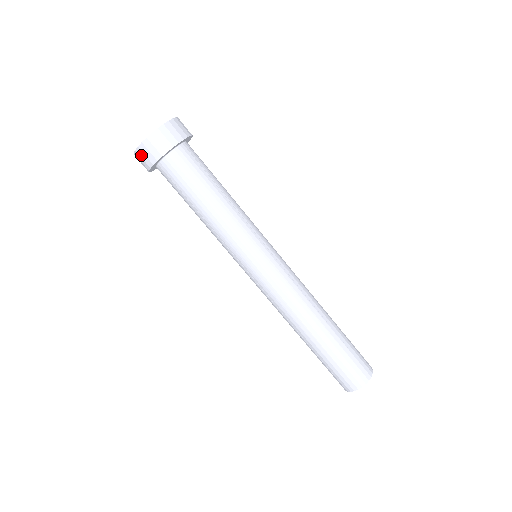
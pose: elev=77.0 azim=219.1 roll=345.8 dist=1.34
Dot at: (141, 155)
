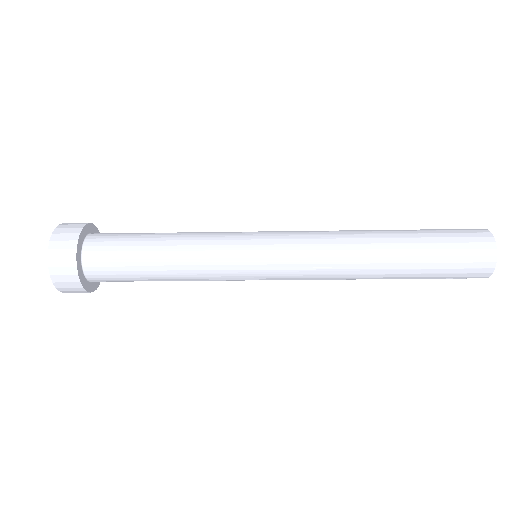
Dot at: (67, 290)
